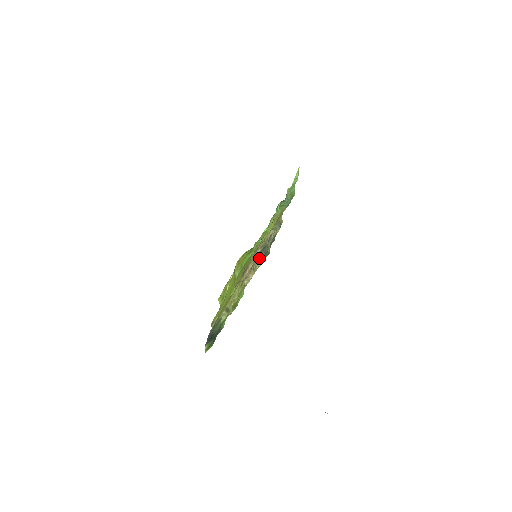
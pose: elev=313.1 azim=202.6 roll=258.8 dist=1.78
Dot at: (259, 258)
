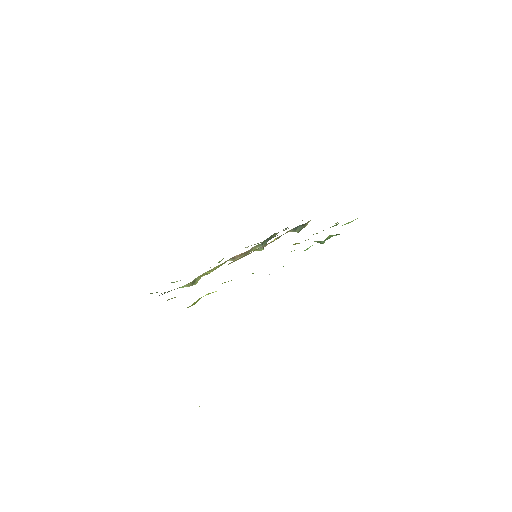
Dot at: (259, 246)
